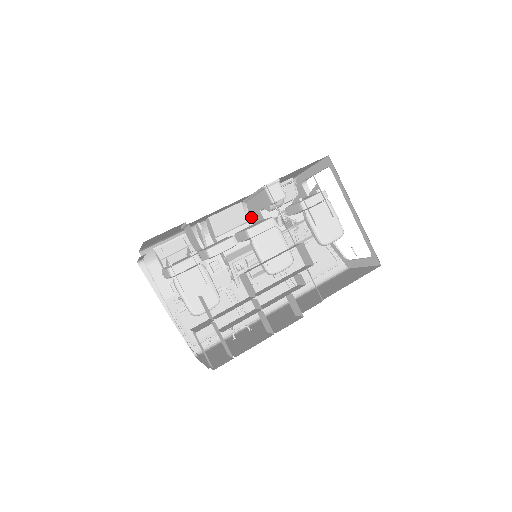
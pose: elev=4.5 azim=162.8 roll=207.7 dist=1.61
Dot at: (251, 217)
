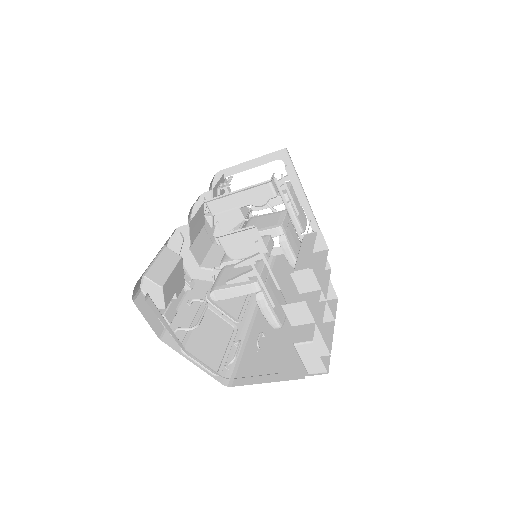
Dot at: occluded
